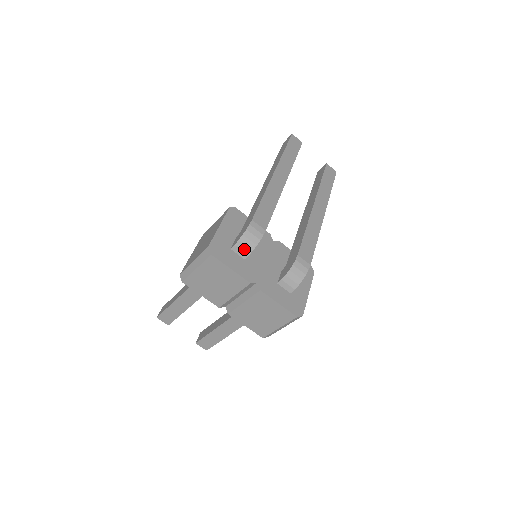
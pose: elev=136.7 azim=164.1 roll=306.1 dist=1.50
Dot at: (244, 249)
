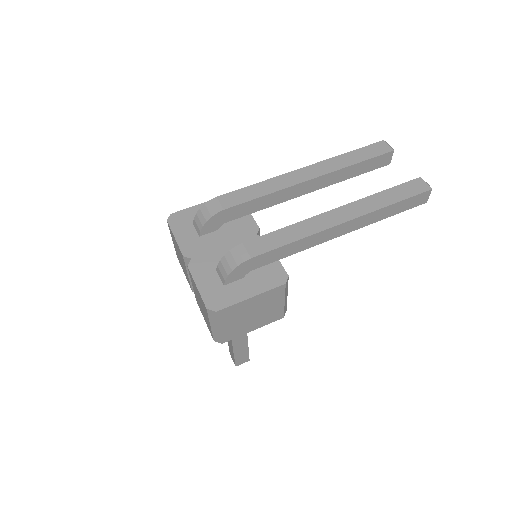
Dot at: (198, 224)
